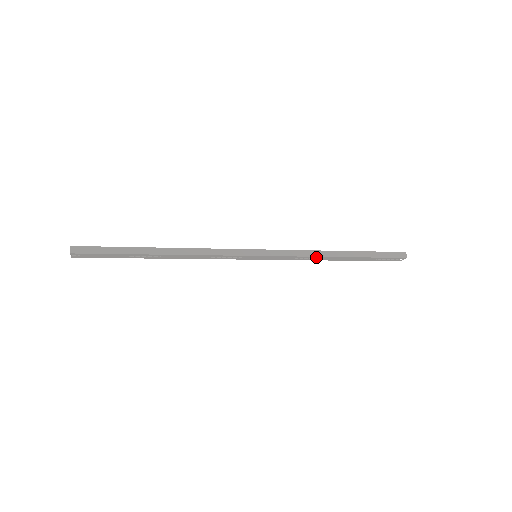
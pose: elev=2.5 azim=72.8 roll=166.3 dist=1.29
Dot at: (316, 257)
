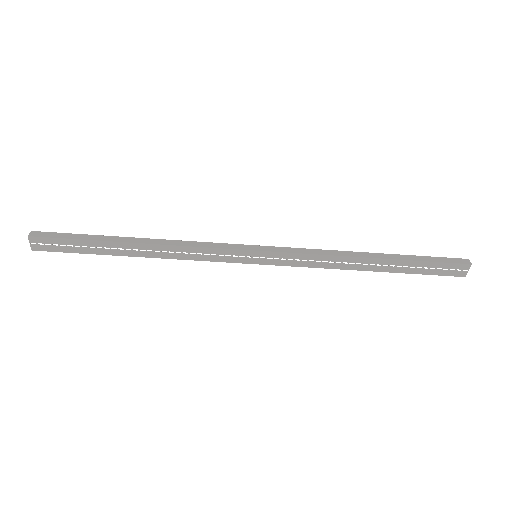
Dot at: (337, 258)
